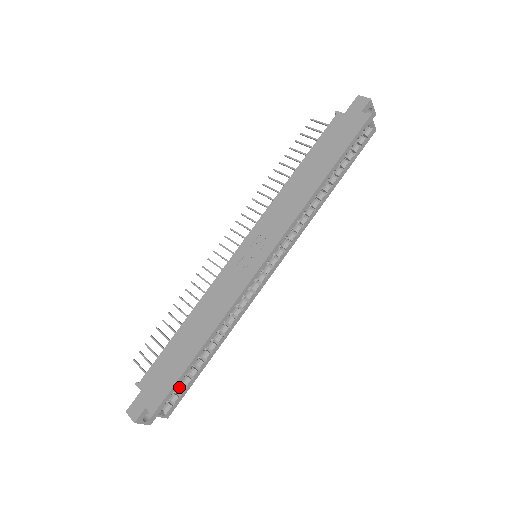
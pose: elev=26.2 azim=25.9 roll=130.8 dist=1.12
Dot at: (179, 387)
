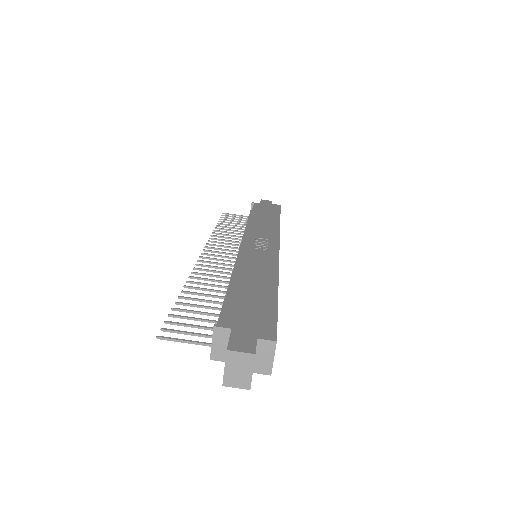
Dot at: occluded
